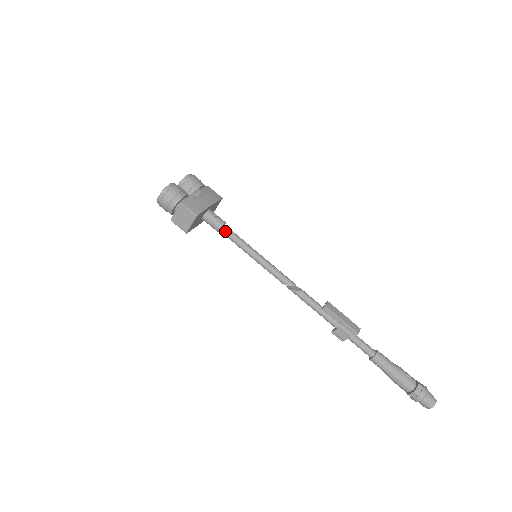
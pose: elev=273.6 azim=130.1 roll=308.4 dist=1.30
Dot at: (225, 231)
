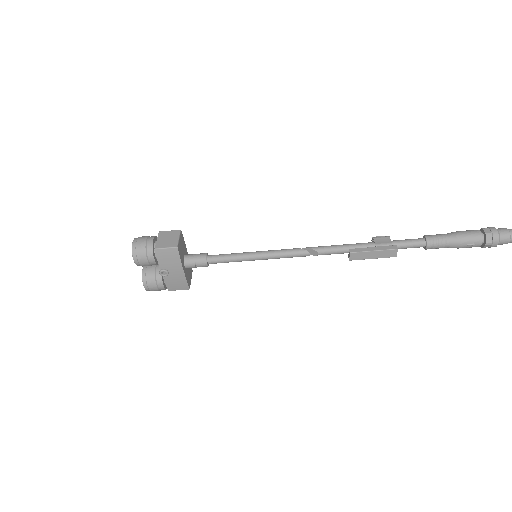
Dot at: occluded
